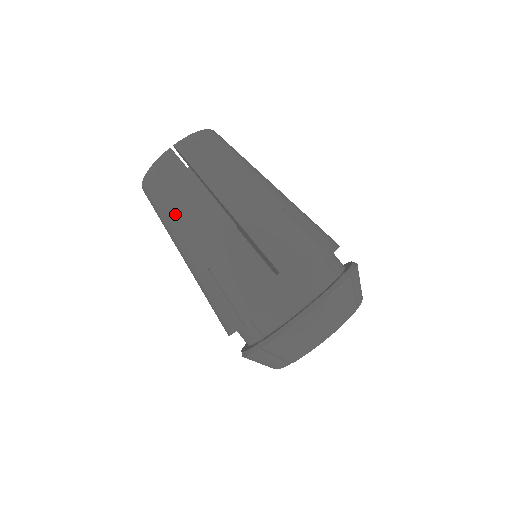
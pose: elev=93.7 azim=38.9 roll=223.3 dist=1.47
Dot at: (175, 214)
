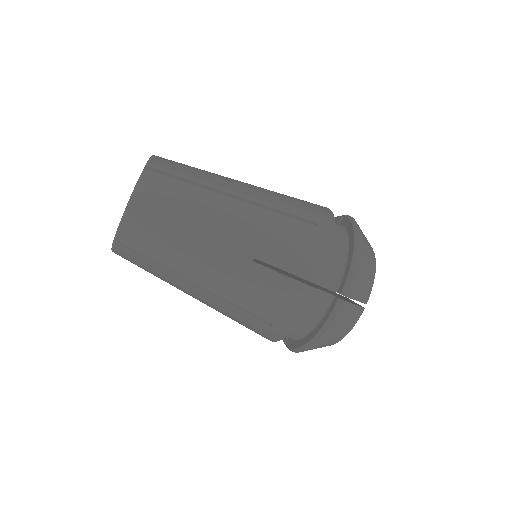
Dot at: occluded
